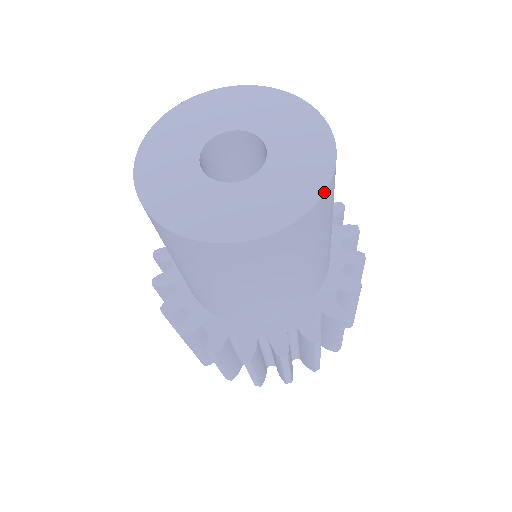
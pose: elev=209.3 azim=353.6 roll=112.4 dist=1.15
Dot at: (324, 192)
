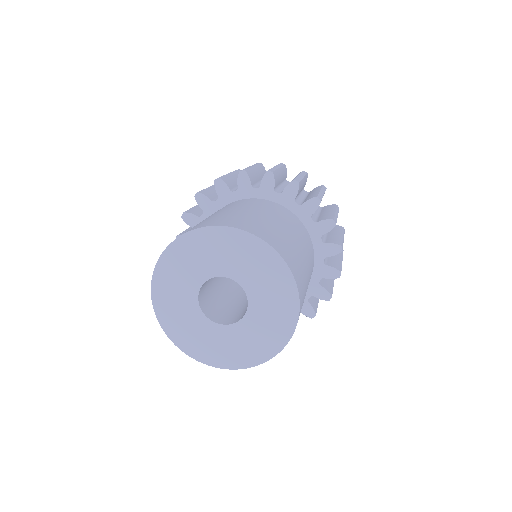
Dot at: (283, 348)
